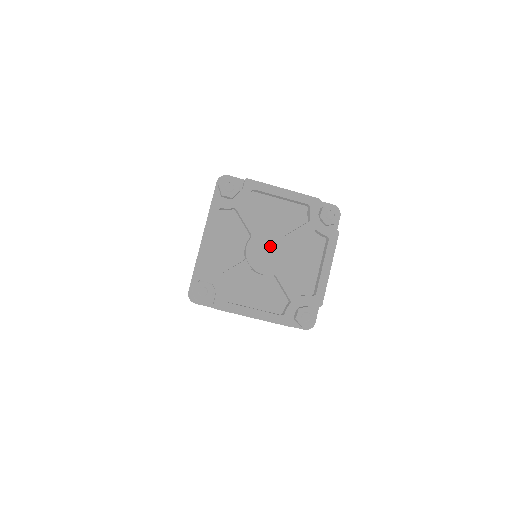
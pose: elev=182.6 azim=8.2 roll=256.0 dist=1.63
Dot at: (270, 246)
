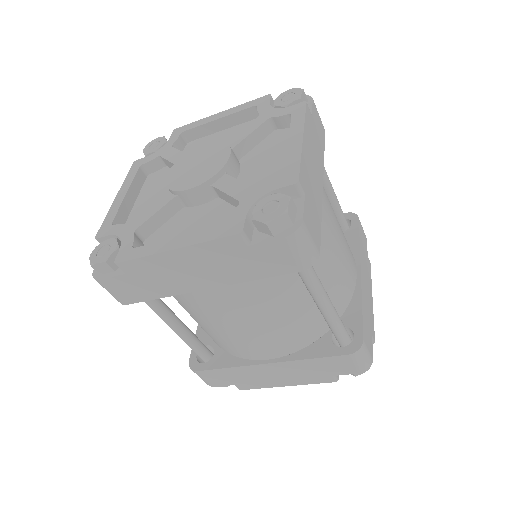
Dot at: (199, 159)
